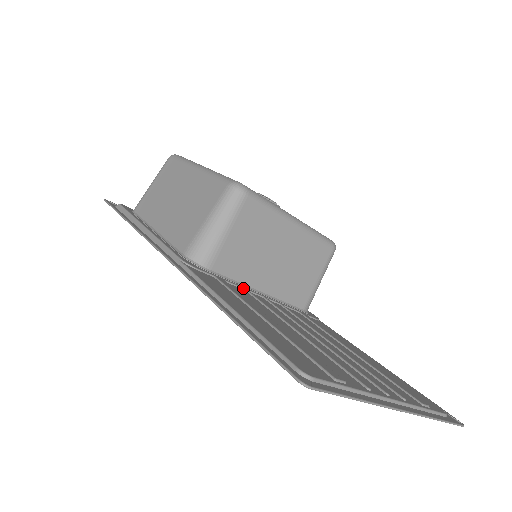
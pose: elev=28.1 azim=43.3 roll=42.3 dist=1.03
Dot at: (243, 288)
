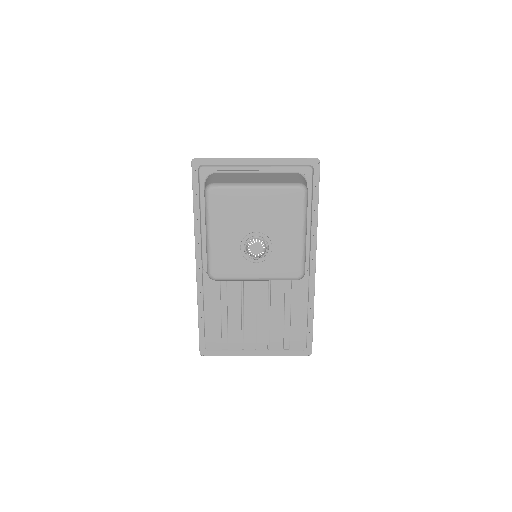
Dot at: occluded
